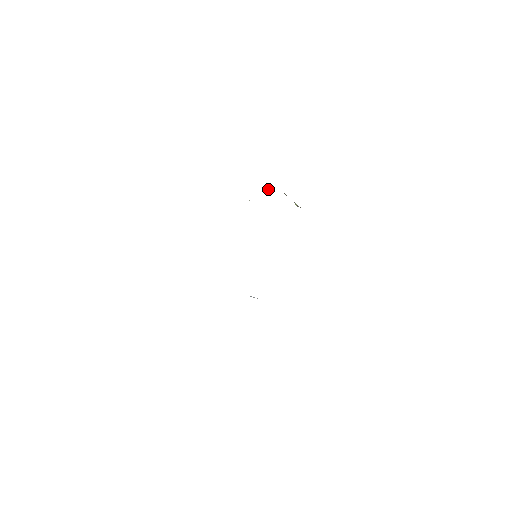
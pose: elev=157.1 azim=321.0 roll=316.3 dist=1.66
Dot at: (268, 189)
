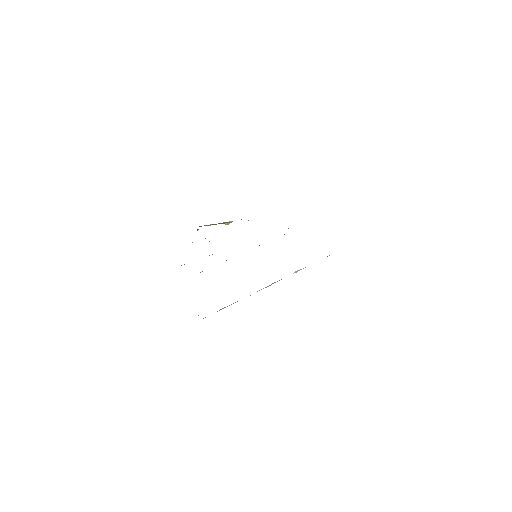
Dot at: (197, 229)
